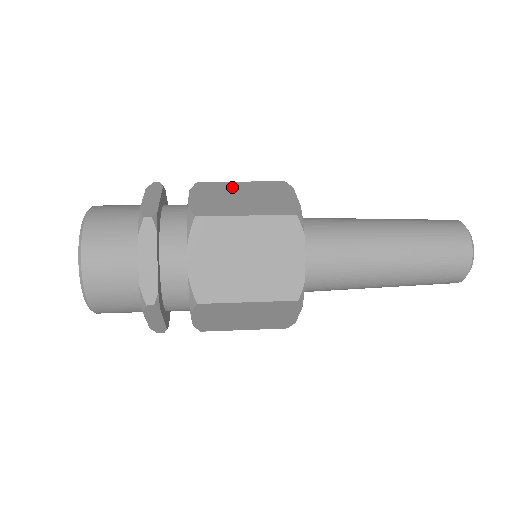
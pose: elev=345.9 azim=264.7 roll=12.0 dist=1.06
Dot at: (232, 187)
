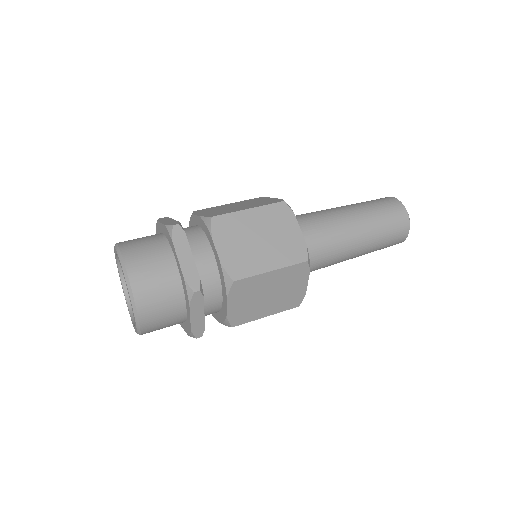
Dot at: (245, 222)
